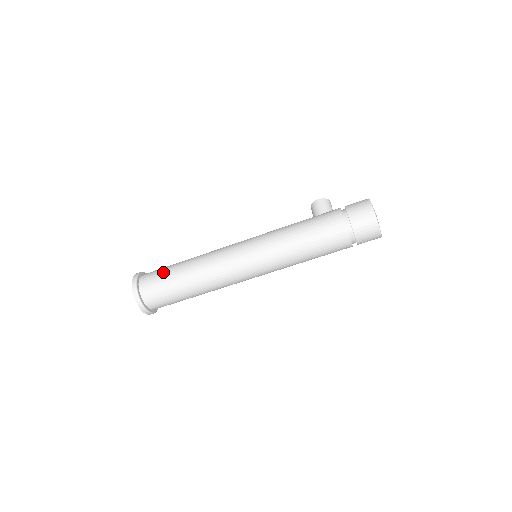
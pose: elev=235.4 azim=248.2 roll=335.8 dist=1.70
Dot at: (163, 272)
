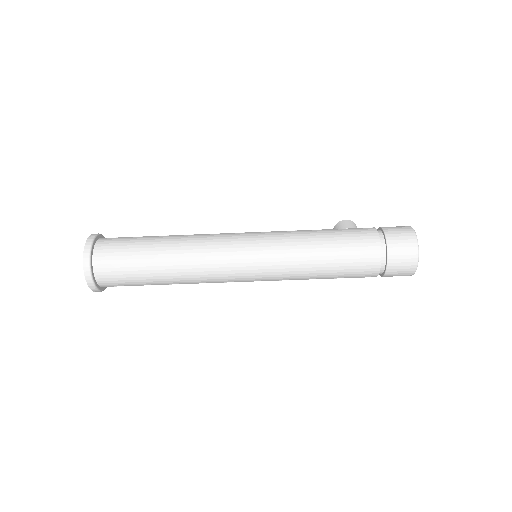
Dot at: (134, 237)
